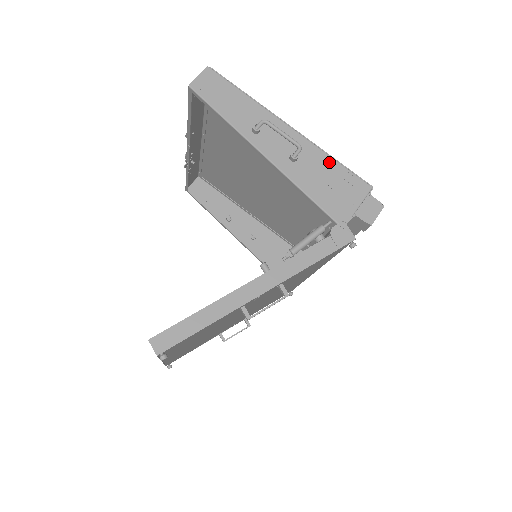
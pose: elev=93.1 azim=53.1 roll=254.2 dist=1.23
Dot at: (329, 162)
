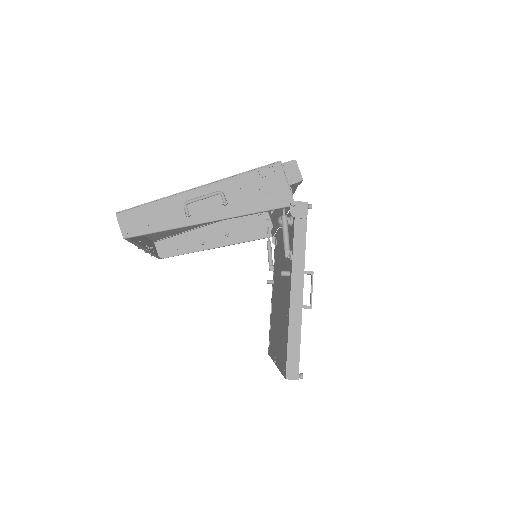
Dot at: (243, 179)
